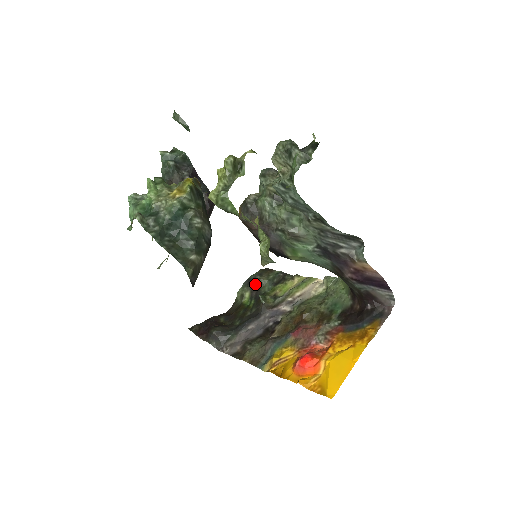
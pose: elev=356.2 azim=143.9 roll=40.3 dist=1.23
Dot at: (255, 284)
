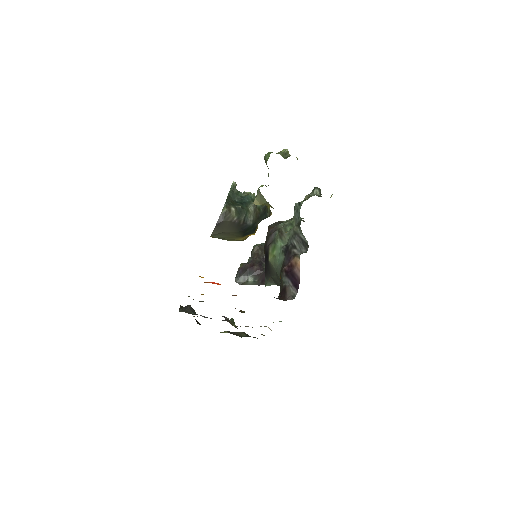
Dot at: (237, 332)
